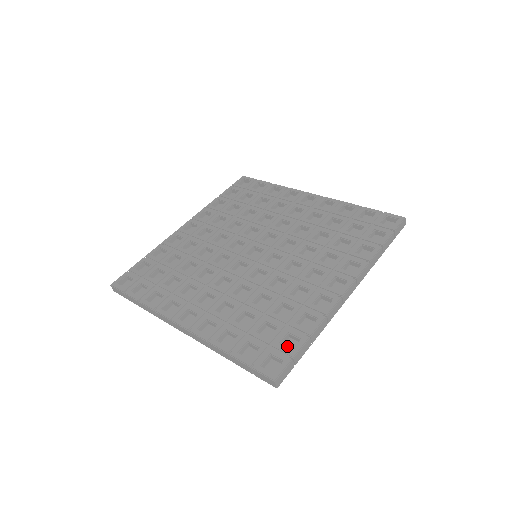
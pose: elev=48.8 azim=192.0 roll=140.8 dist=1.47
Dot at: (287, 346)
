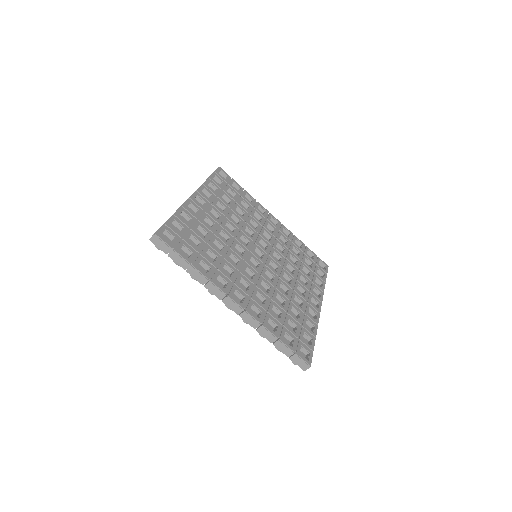
Dot at: occluded
